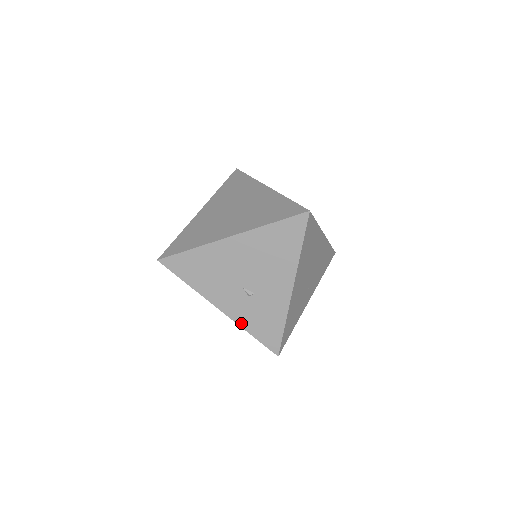
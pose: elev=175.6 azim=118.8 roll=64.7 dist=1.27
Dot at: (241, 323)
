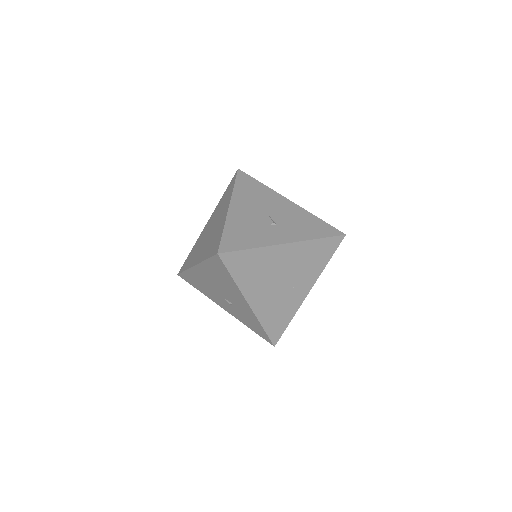
Dot at: (240, 320)
